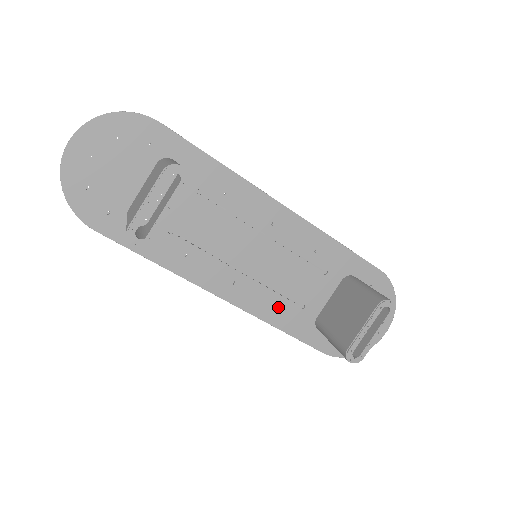
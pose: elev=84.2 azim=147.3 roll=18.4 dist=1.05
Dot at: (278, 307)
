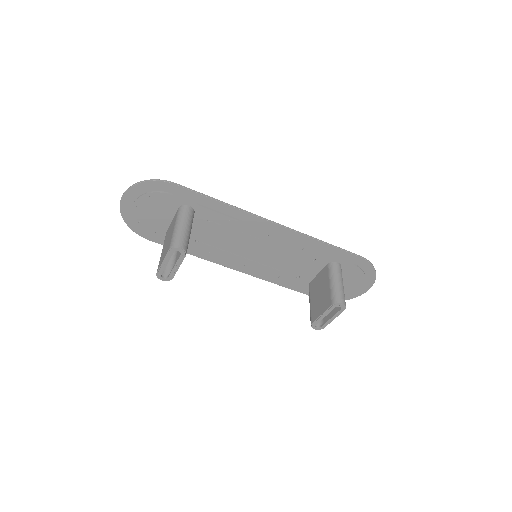
Dot at: (280, 277)
